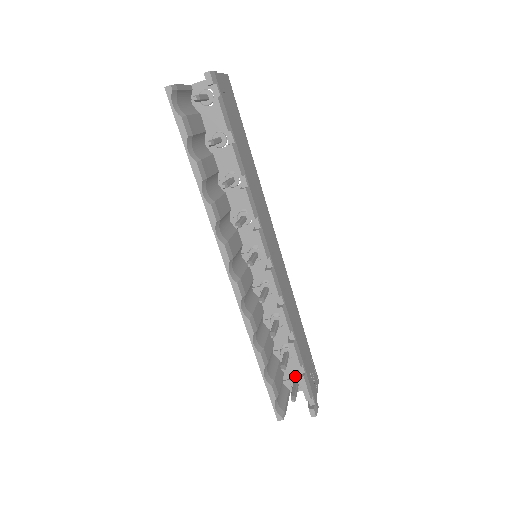
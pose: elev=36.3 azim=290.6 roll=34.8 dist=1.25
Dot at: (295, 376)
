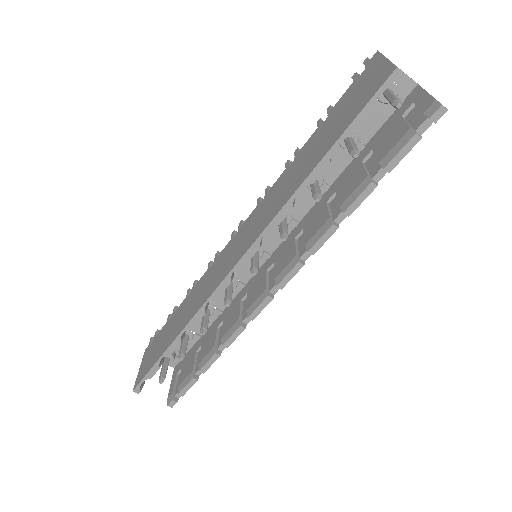
Dot at: occluded
